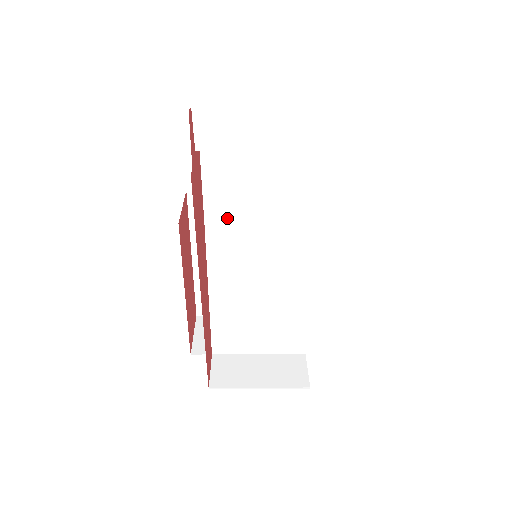
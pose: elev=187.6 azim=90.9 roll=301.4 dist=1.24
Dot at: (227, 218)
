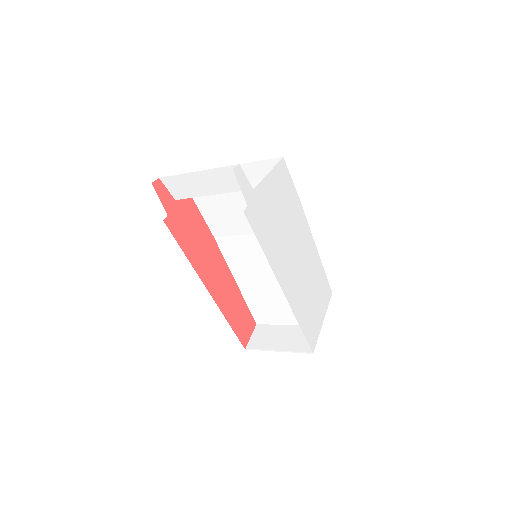
Dot at: (226, 233)
